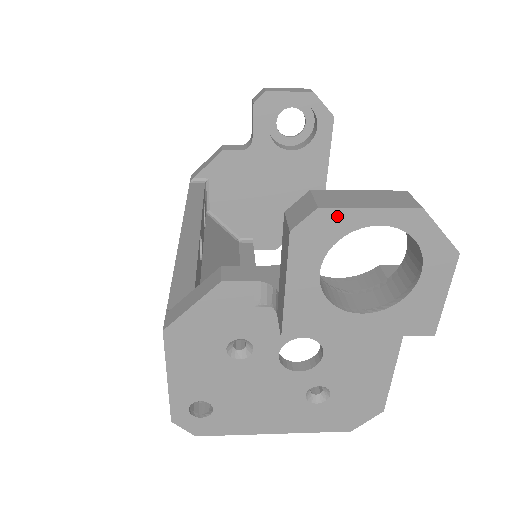
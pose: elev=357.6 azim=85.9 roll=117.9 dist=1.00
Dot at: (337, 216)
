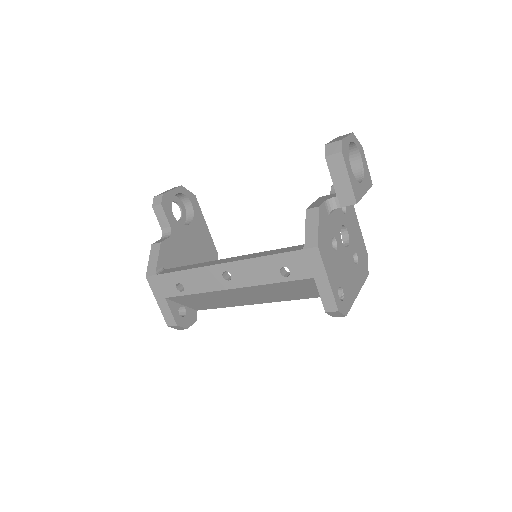
Dot at: (345, 142)
